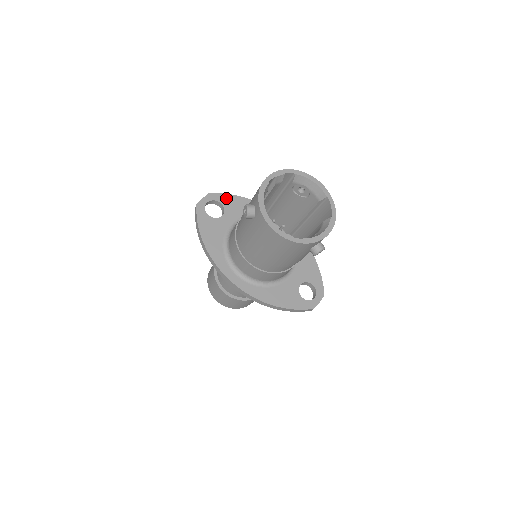
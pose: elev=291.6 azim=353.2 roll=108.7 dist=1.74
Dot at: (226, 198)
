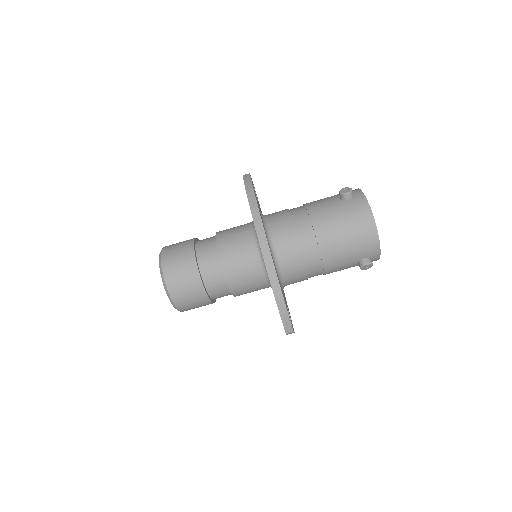
Dot at: (257, 197)
